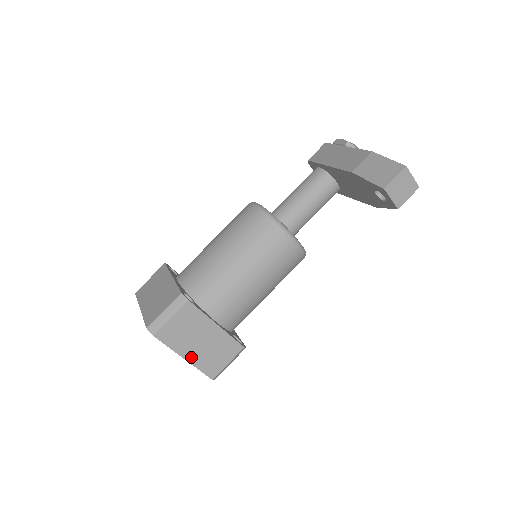
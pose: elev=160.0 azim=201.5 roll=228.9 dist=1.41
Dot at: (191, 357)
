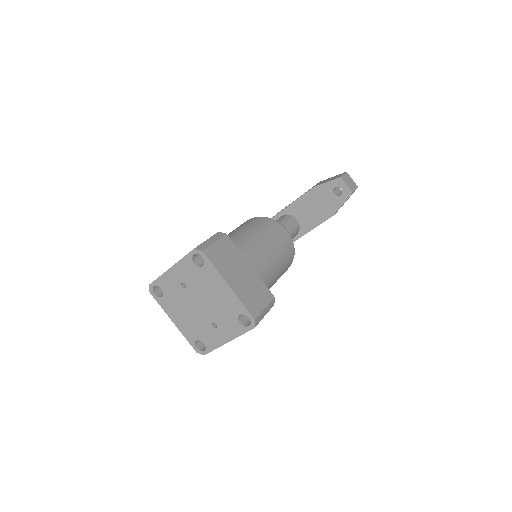
Dot at: (234, 287)
